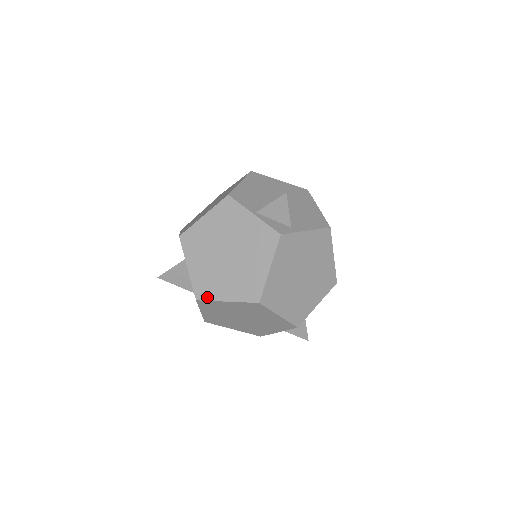
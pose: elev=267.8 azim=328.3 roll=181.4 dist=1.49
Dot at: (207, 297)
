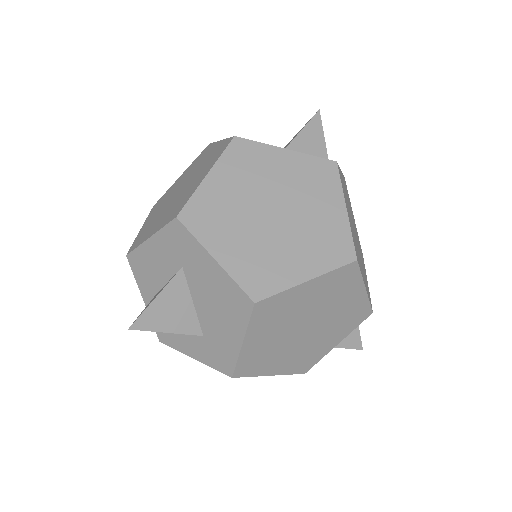
Dot at: (272, 289)
